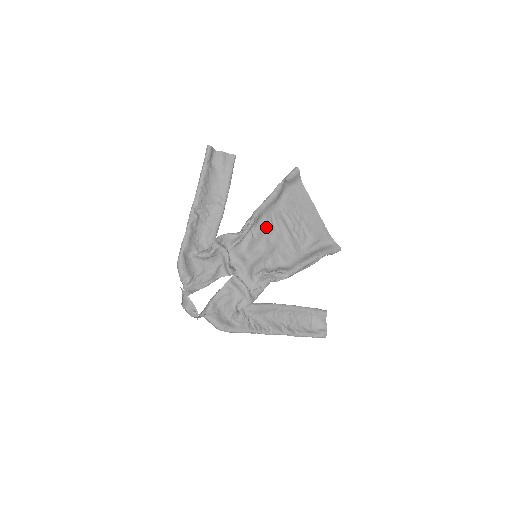
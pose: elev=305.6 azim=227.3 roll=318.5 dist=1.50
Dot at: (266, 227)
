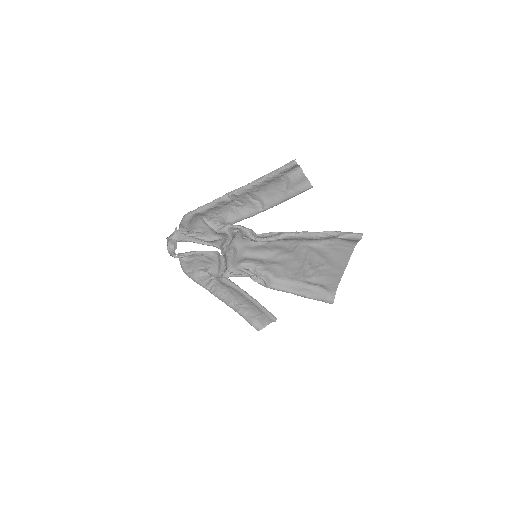
Dot at: (285, 247)
